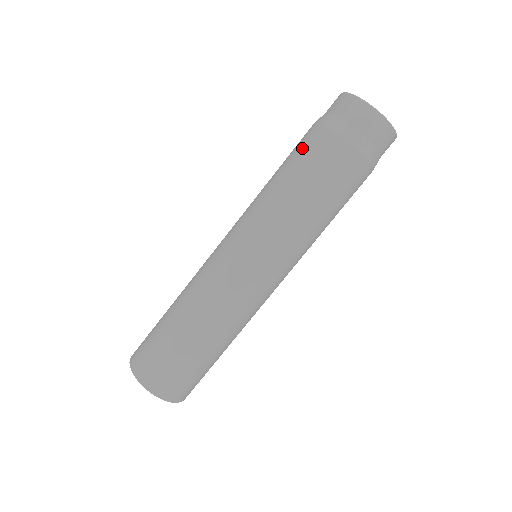
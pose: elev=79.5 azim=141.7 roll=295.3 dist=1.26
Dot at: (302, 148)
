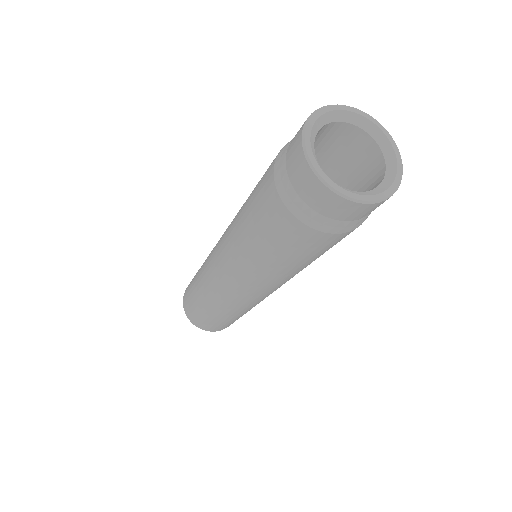
Dot at: (283, 238)
